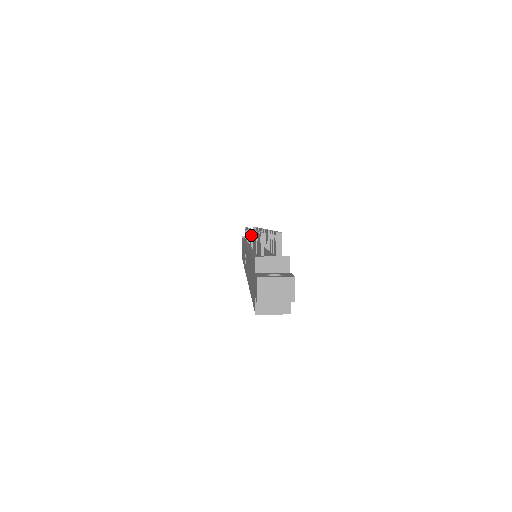
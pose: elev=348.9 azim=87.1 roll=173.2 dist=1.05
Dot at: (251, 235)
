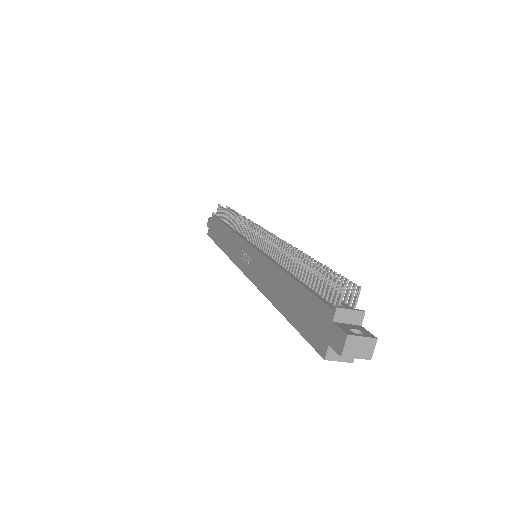
Dot at: (269, 243)
